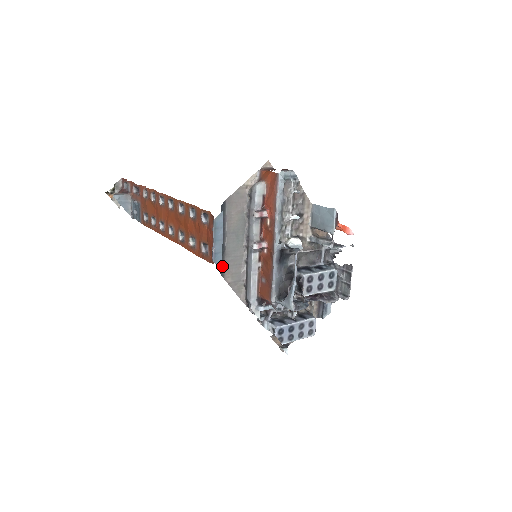
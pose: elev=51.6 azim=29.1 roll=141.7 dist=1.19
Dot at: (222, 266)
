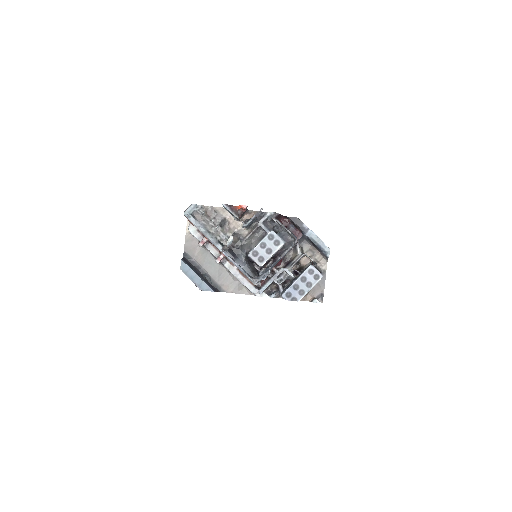
Dot at: (217, 287)
